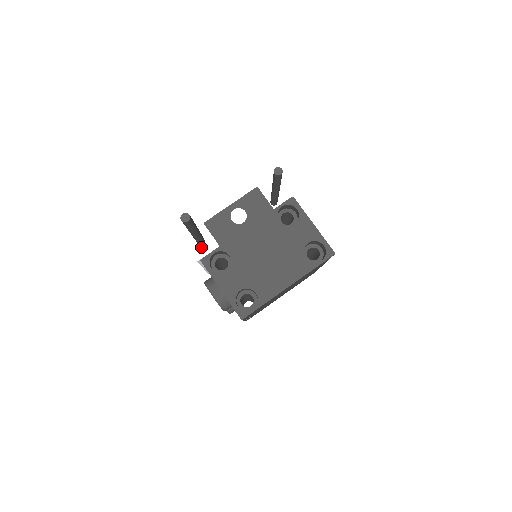
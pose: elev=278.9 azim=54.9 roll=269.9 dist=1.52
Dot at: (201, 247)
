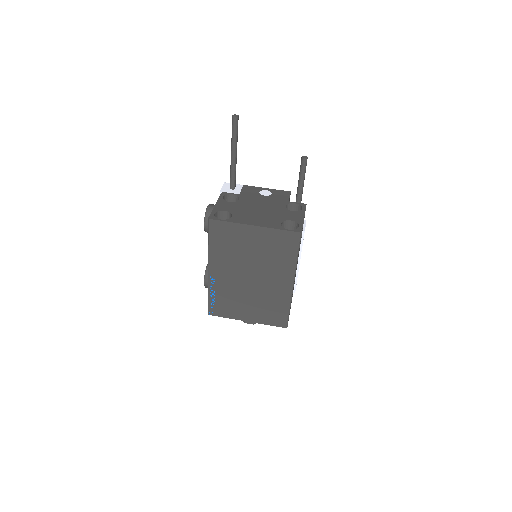
Dot at: (230, 189)
